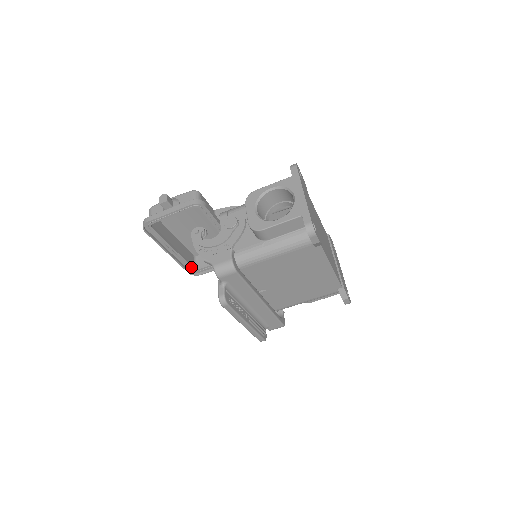
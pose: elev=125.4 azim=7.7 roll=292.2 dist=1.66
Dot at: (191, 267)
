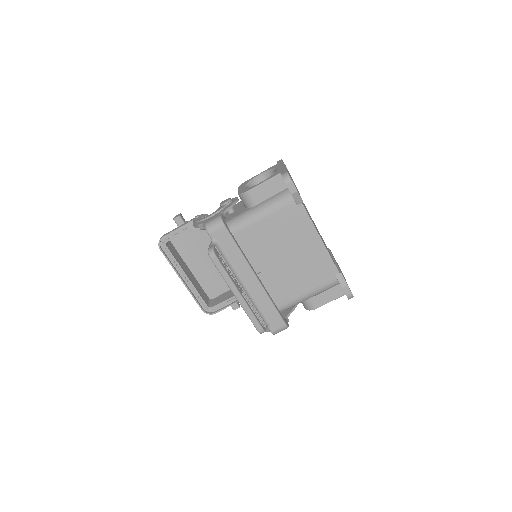
Dot at: (204, 303)
